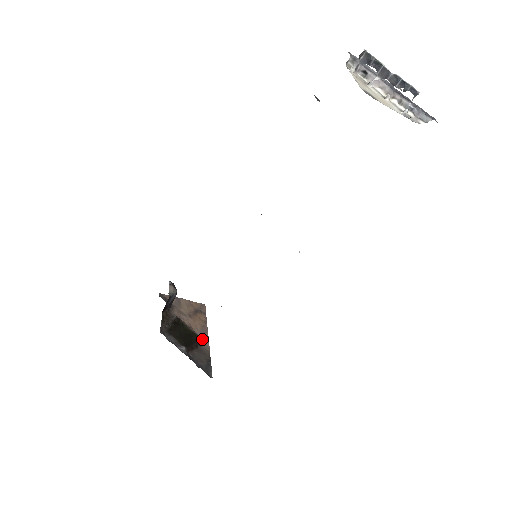
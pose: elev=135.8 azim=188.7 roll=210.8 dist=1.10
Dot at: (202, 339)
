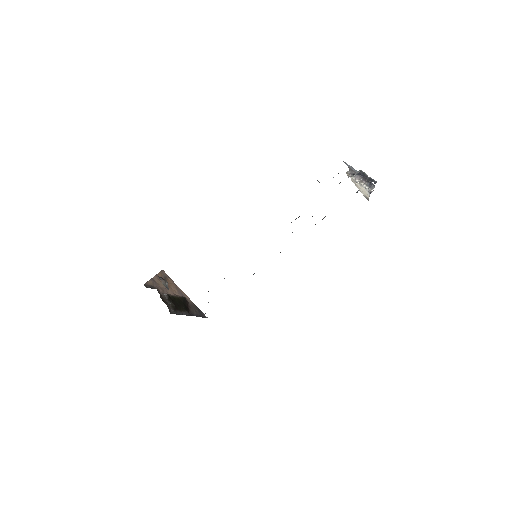
Dot at: (185, 298)
